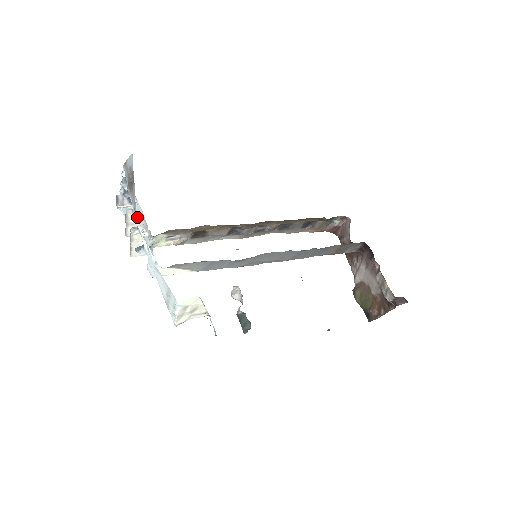
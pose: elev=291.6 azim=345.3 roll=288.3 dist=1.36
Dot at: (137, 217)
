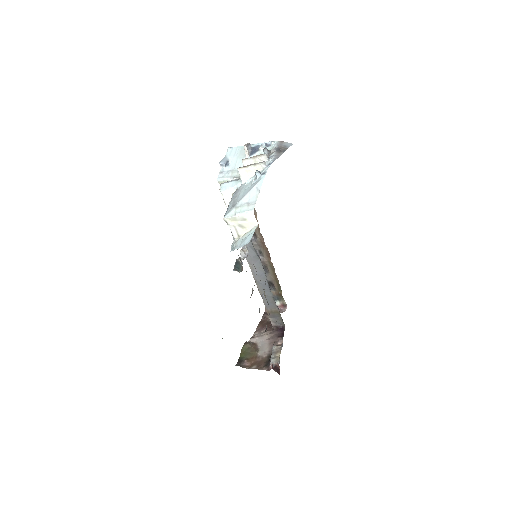
Dot at: occluded
